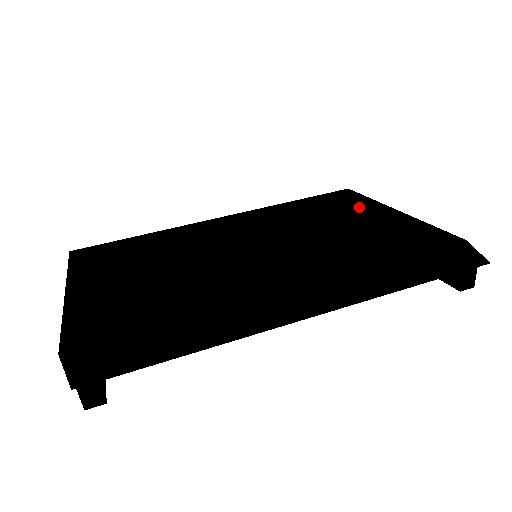
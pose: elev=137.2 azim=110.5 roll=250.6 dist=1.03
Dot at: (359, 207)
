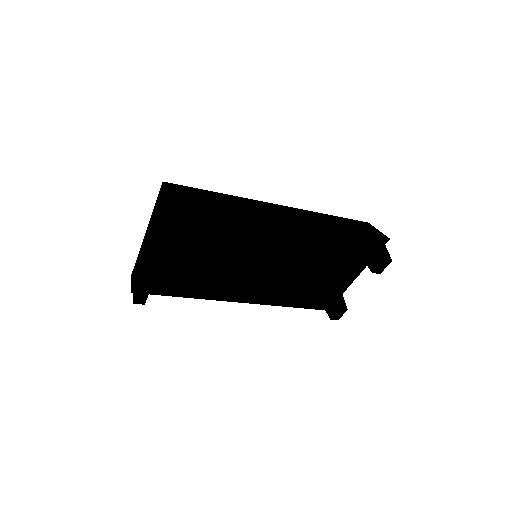
Dot at: occluded
